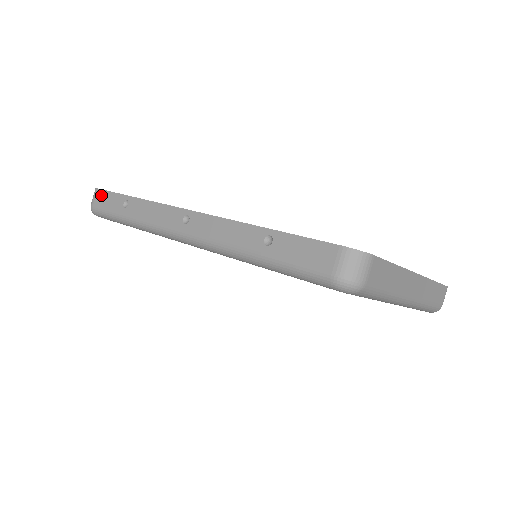
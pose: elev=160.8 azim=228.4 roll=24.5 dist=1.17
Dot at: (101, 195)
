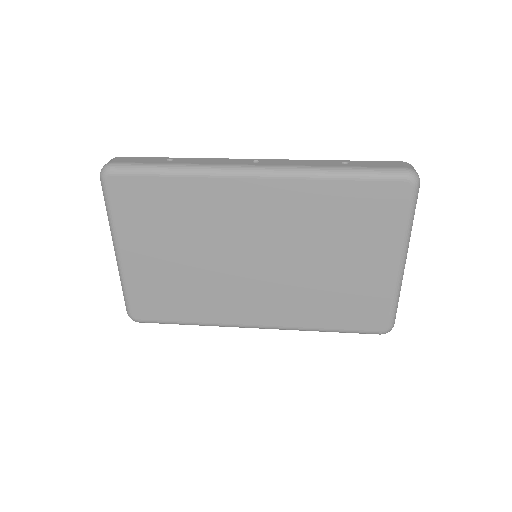
Dot at: (127, 158)
